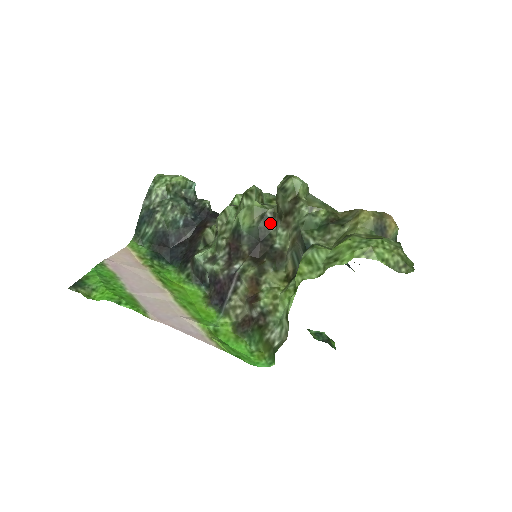
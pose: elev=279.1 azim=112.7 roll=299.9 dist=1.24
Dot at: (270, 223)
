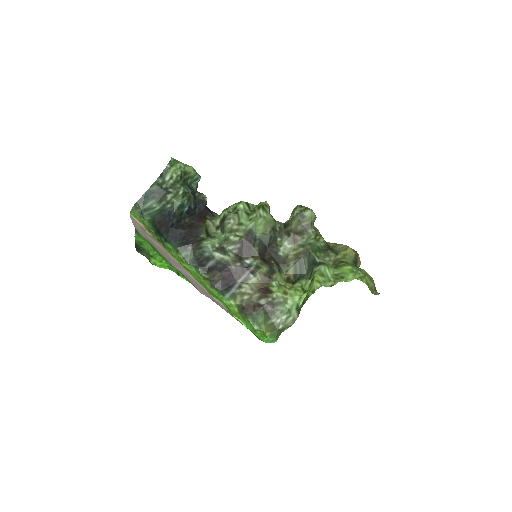
Dot at: (278, 235)
